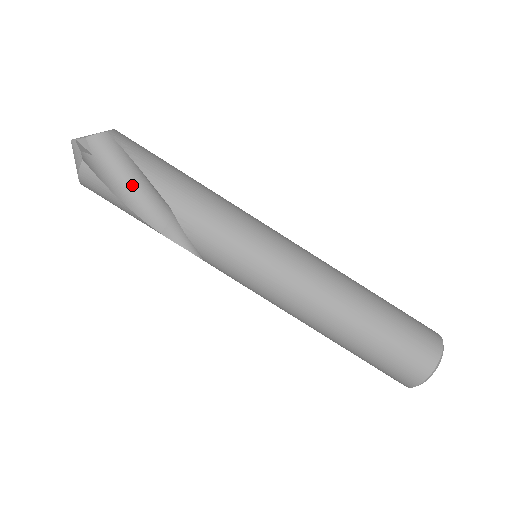
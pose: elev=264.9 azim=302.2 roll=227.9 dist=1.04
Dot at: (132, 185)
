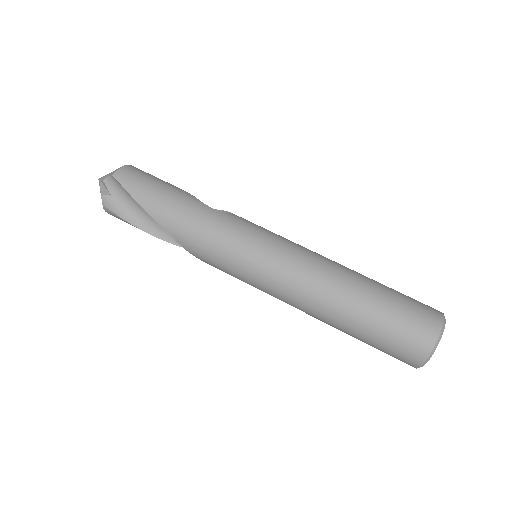
Dot at: (144, 214)
